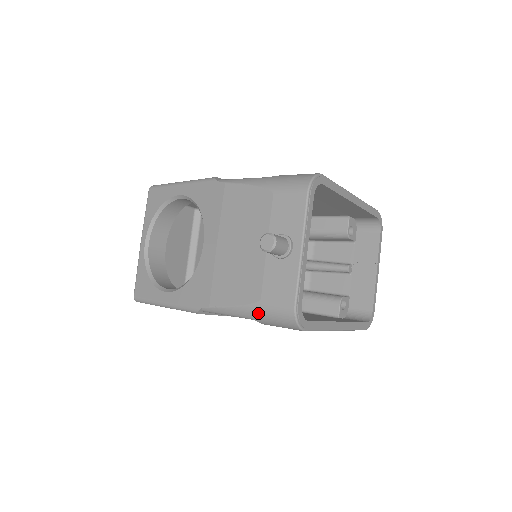
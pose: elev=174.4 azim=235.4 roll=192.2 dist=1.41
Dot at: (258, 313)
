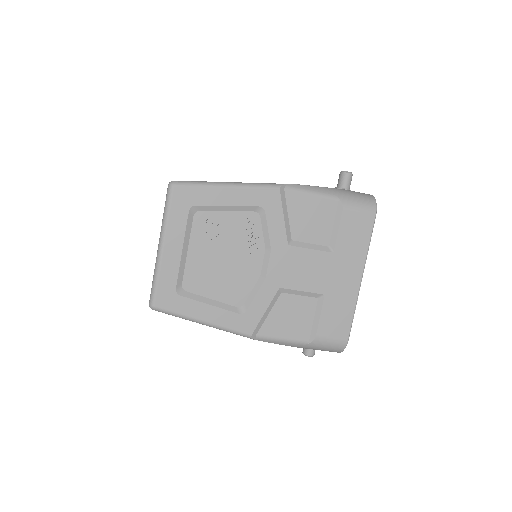
Dot at: (345, 193)
